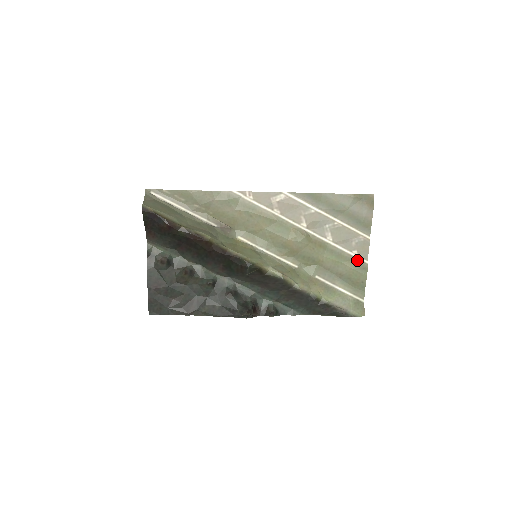
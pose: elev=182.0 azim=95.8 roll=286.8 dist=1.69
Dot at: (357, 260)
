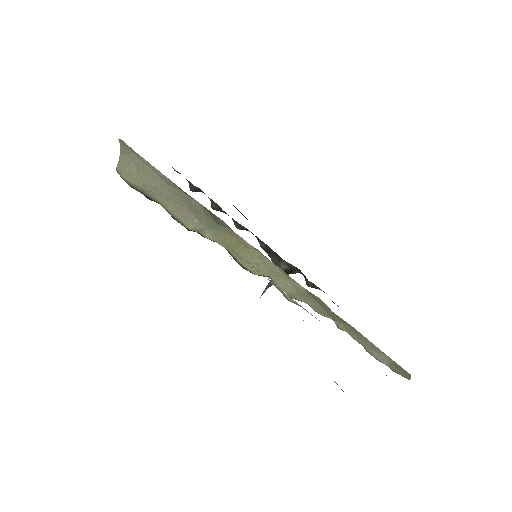
Dot at: occluded
